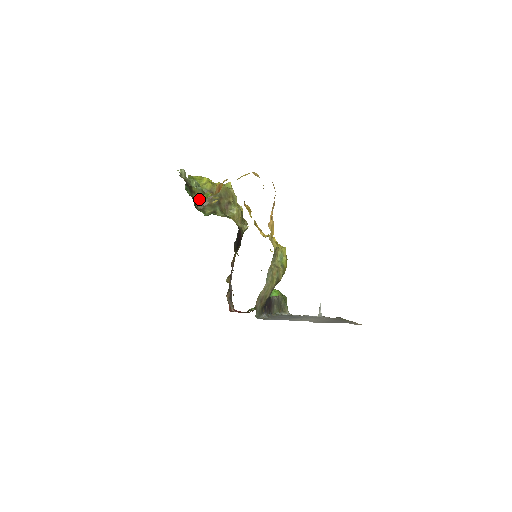
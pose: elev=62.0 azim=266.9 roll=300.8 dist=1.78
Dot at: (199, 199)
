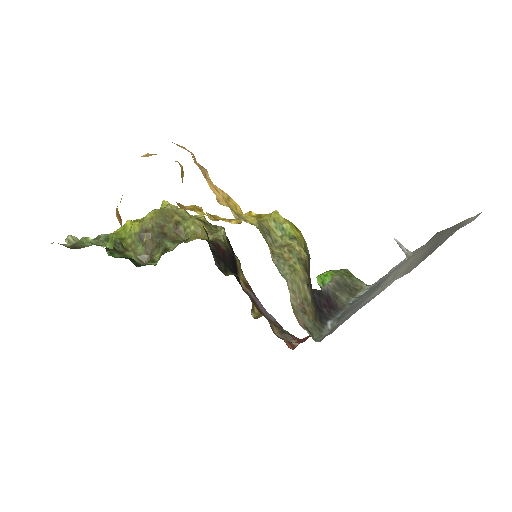
Dot at: (137, 252)
